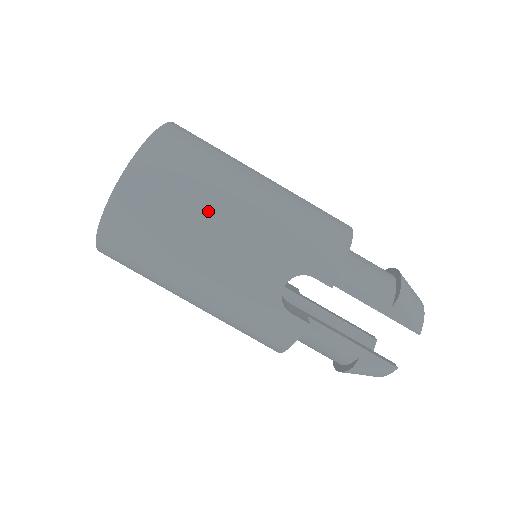
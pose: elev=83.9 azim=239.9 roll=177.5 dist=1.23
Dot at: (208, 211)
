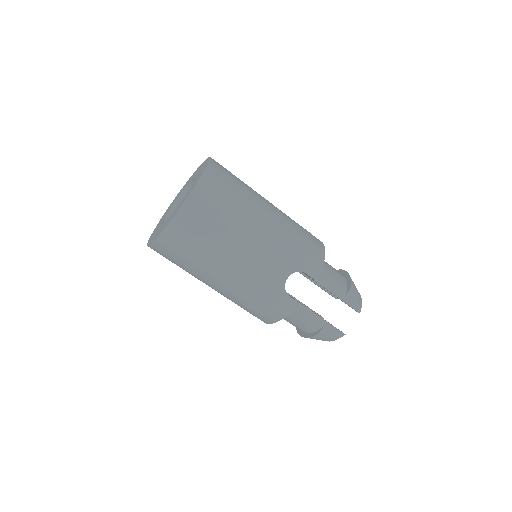
Dot at: (244, 225)
